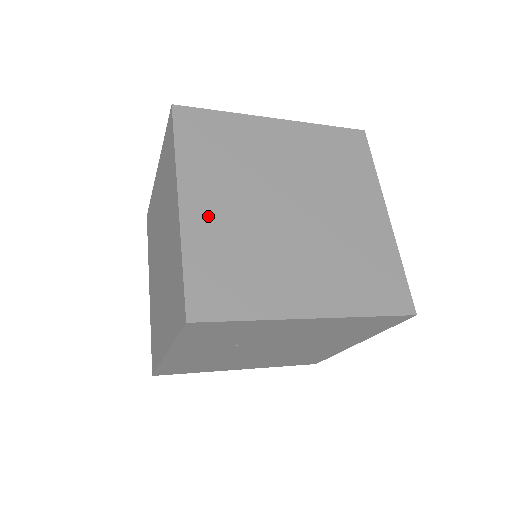
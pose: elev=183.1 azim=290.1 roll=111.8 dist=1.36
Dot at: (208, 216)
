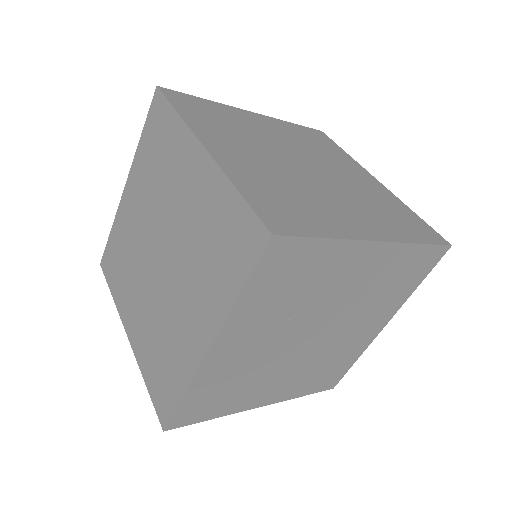
Dot at: (238, 160)
